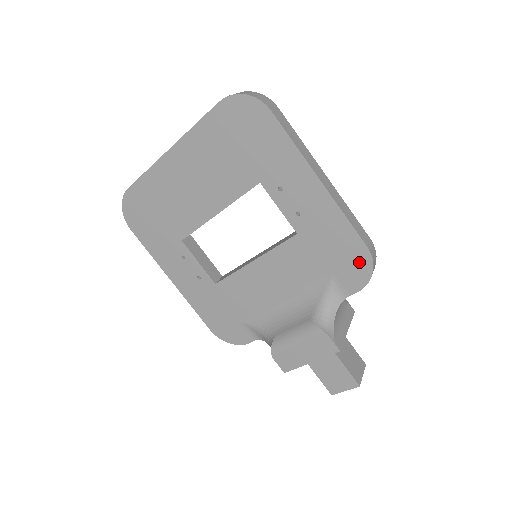
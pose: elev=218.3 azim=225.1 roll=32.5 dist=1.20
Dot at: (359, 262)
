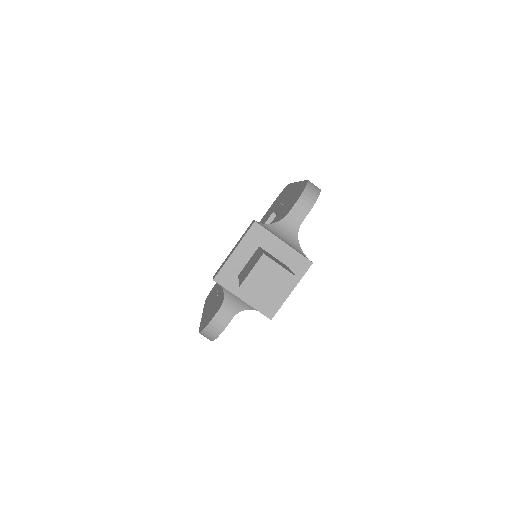
Dot at: (301, 190)
